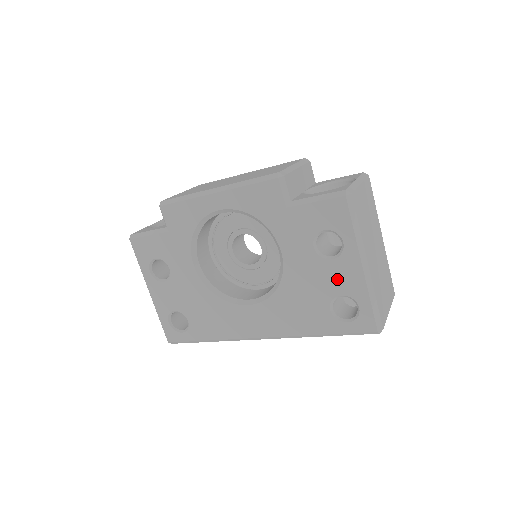
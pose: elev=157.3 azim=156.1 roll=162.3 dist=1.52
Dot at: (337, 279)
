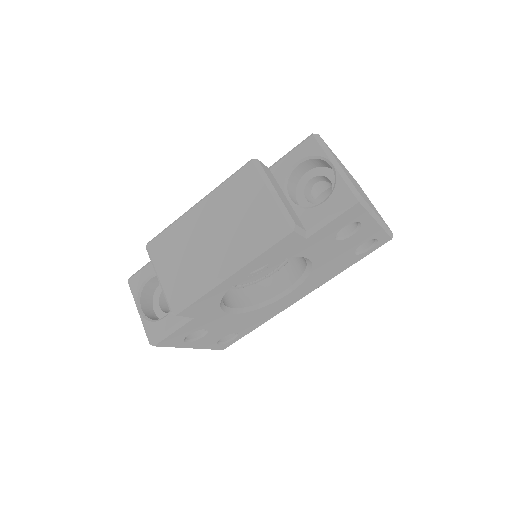
Dot at: (358, 240)
